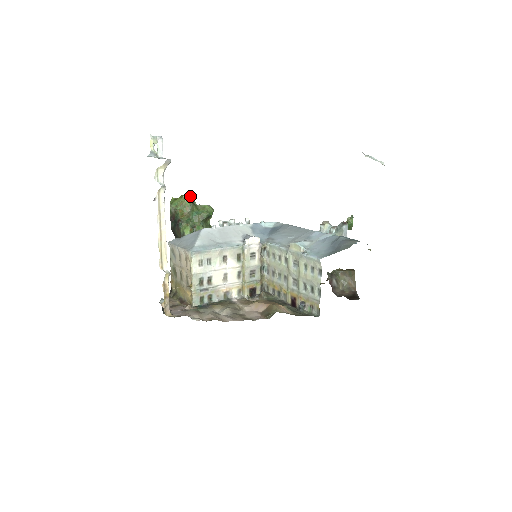
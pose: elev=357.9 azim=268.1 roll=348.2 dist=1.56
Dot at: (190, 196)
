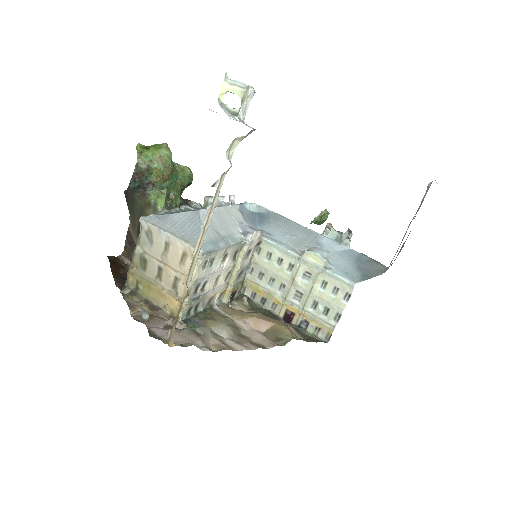
Dot at: occluded
